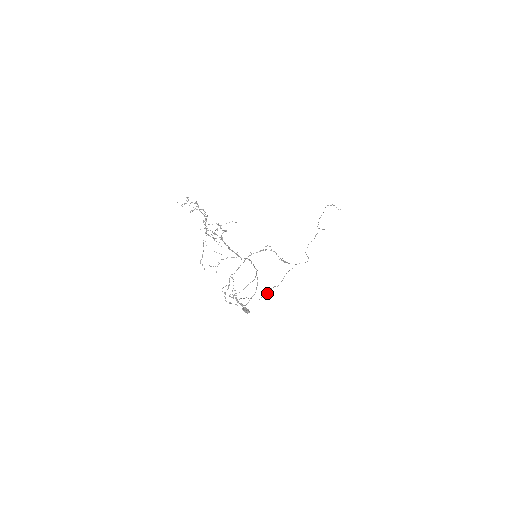
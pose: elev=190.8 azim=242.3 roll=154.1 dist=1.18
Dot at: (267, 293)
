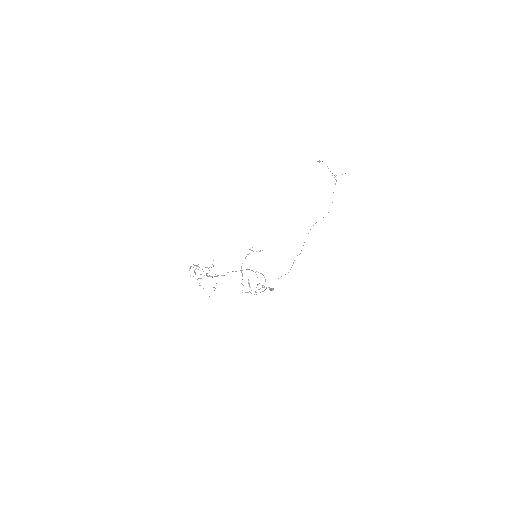
Dot at: occluded
